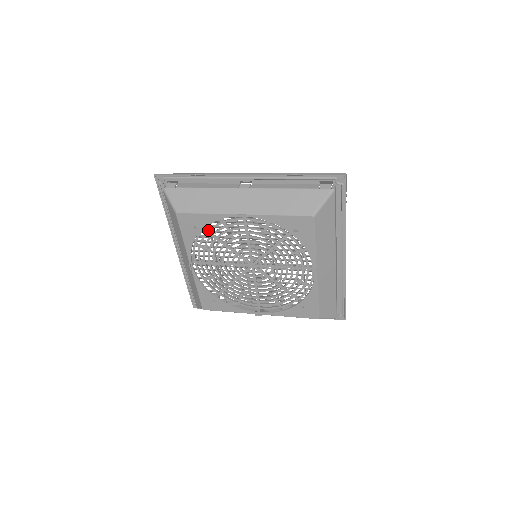
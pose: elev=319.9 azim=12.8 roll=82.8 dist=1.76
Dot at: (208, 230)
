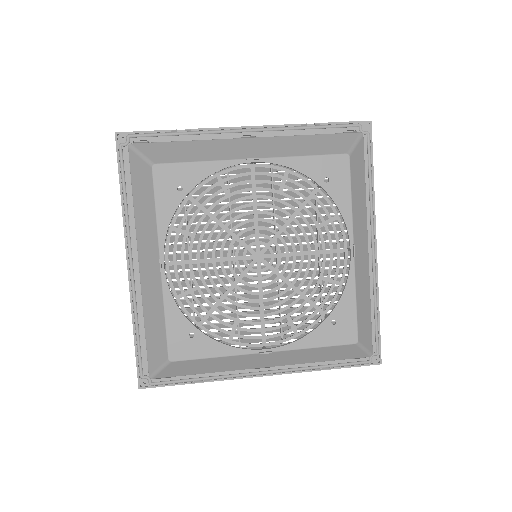
Dot at: (196, 198)
